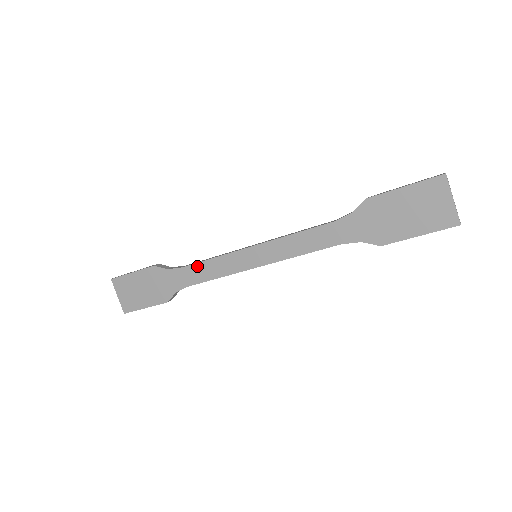
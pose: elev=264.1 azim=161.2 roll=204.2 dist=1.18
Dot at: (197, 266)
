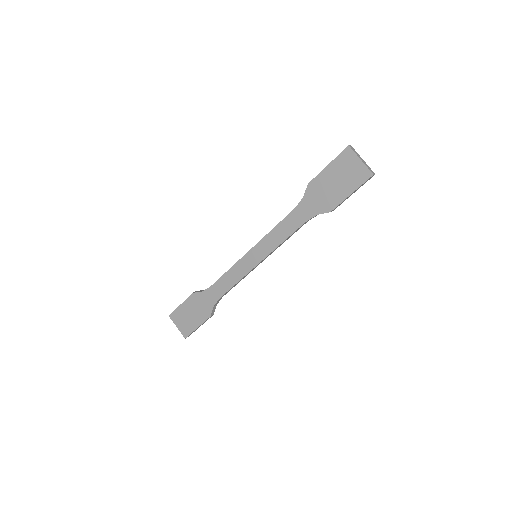
Dot at: (220, 280)
